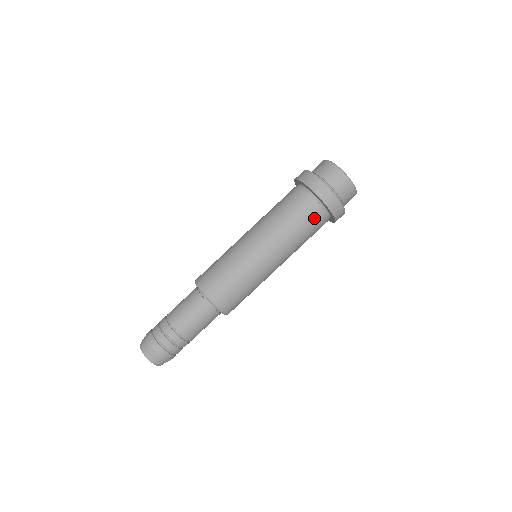
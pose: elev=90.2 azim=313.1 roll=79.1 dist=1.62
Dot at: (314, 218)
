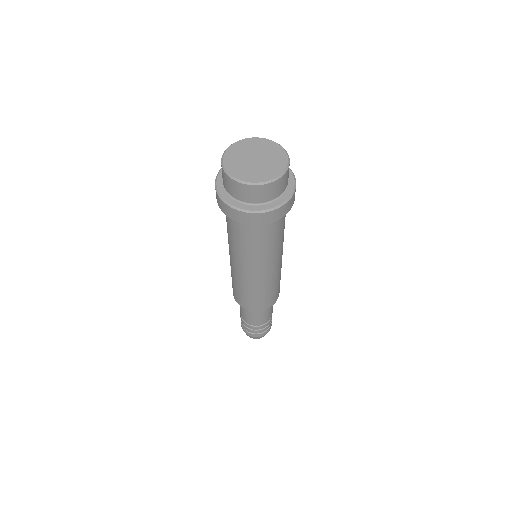
Dot at: (281, 221)
